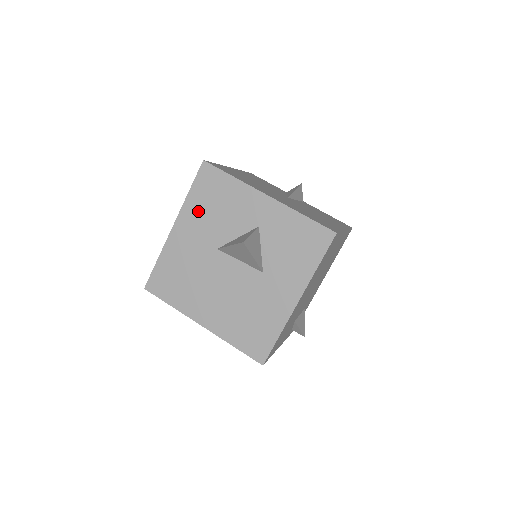
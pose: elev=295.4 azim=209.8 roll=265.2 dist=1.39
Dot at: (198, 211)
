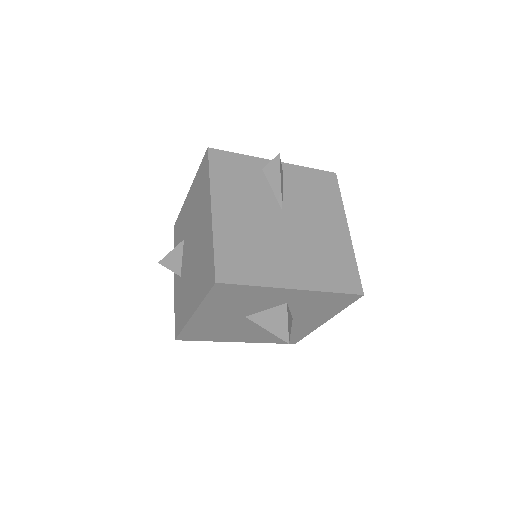
Dot at: (219, 306)
